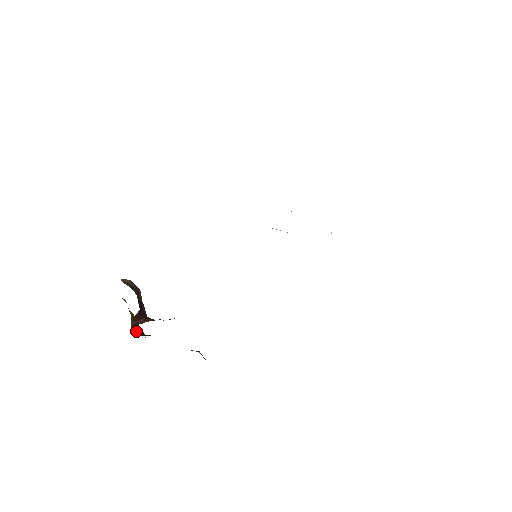
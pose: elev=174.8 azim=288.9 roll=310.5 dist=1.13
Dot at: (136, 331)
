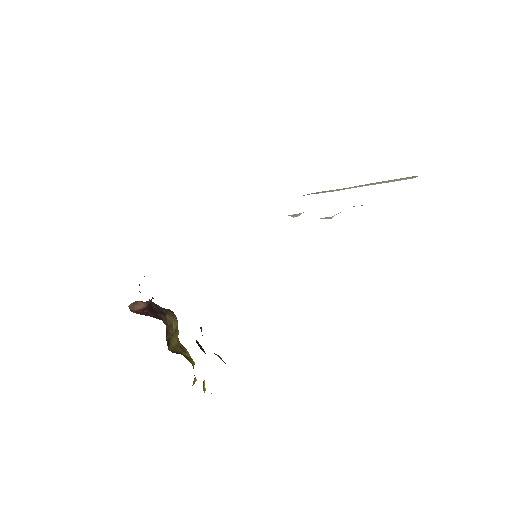
Dot at: (176, 353)
